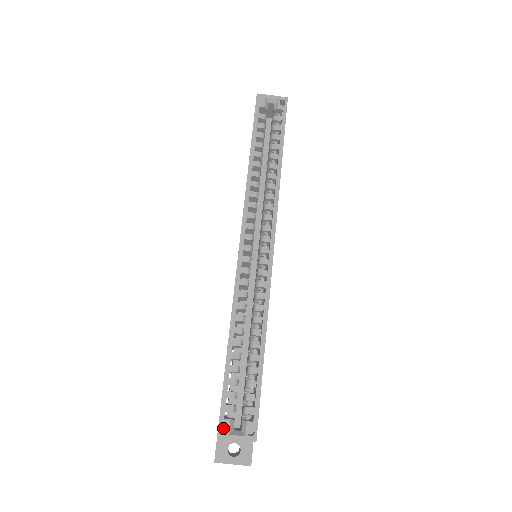
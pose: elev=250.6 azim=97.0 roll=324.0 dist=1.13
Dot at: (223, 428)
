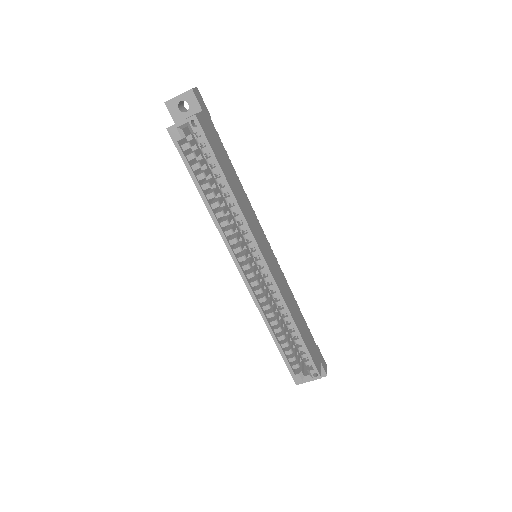
Dot at: (297, 379)
